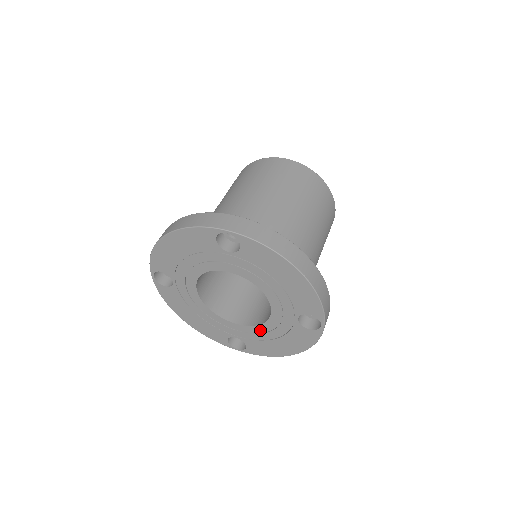
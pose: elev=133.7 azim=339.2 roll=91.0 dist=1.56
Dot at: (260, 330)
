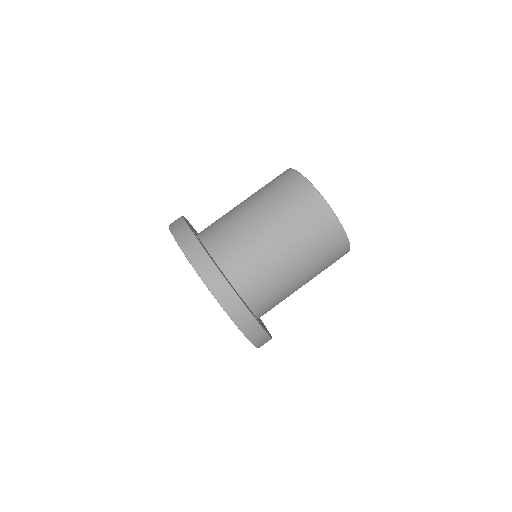
Dot at: occluded
